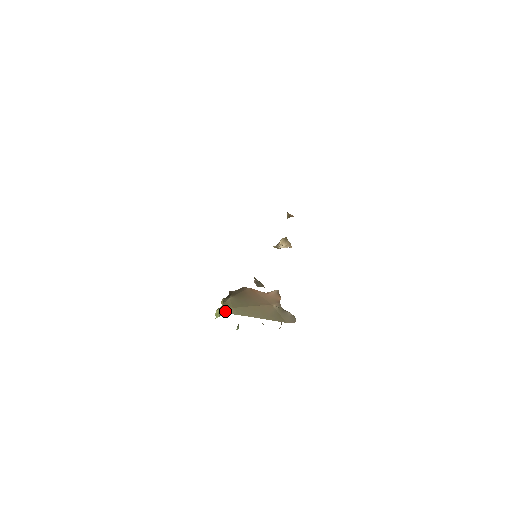
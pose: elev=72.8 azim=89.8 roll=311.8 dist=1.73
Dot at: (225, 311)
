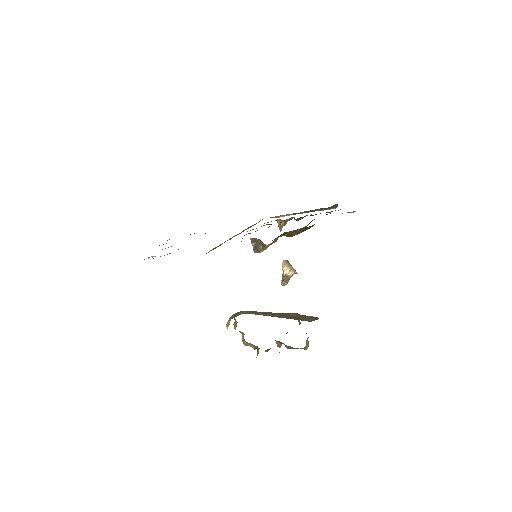
Dot at: (235, 315)
